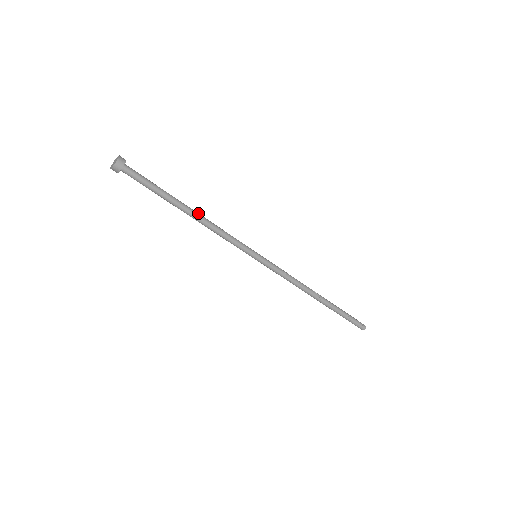
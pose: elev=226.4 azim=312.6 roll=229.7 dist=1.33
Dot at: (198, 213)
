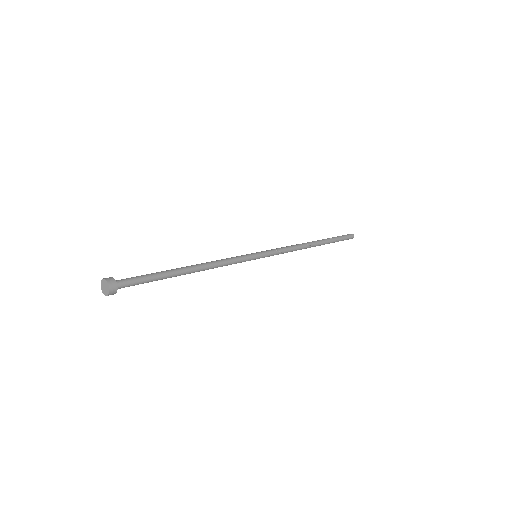
Dot at: (198, 269)
